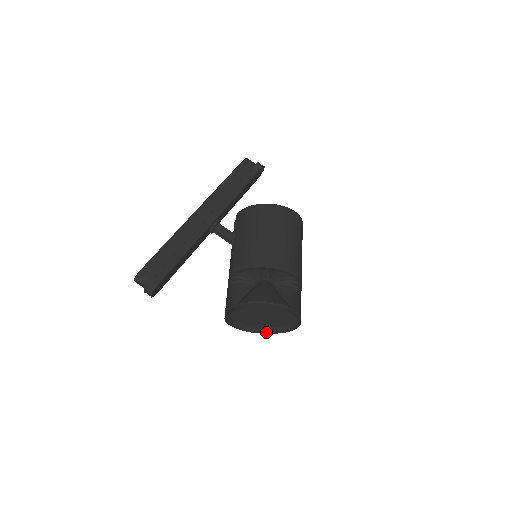
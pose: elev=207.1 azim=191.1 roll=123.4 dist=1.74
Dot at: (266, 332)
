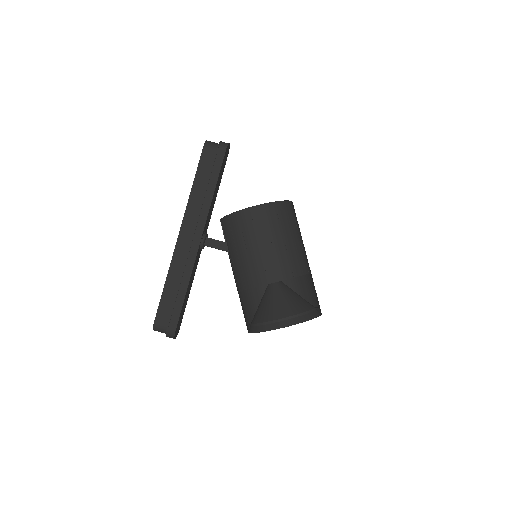
Dot at: occluded
